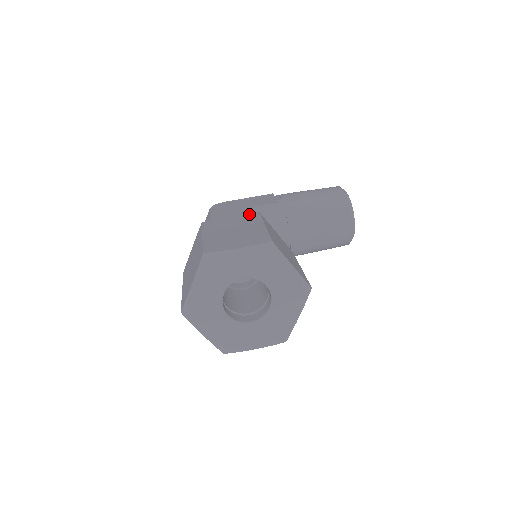
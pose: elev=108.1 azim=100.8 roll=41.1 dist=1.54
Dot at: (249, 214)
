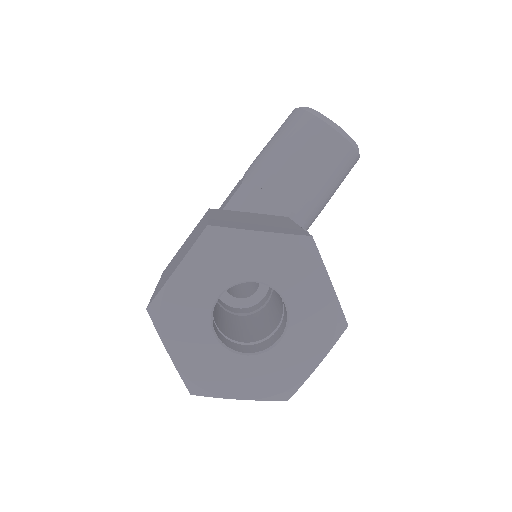
Dot at: (200, 220)
